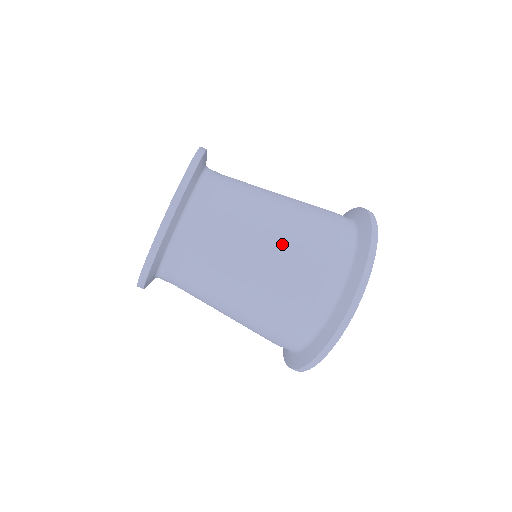
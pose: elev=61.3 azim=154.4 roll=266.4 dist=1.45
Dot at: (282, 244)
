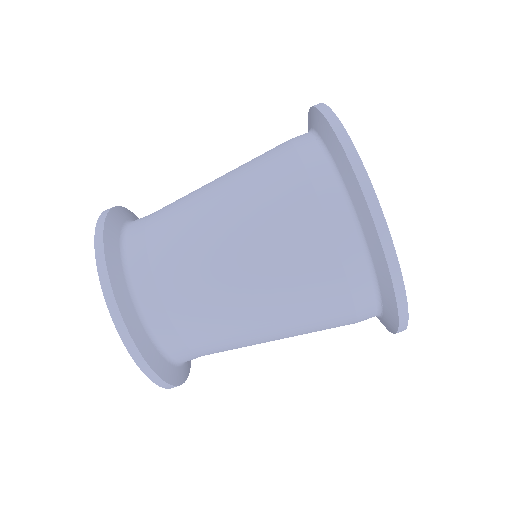
Dot at: (238, 196)
